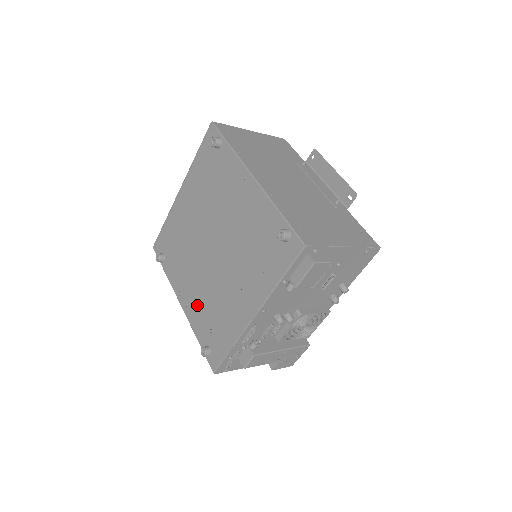
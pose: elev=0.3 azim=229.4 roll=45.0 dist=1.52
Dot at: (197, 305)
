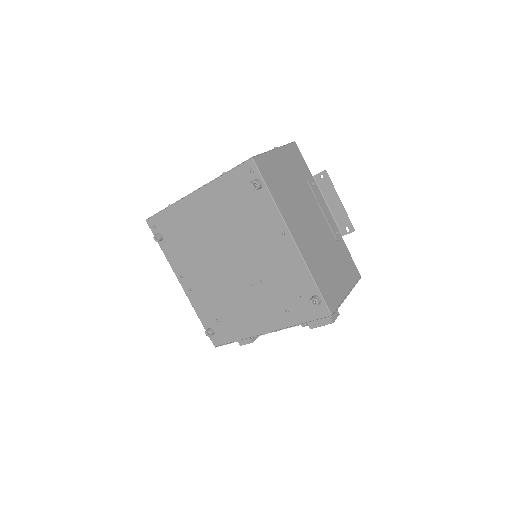
Dot at: (203, 296)
